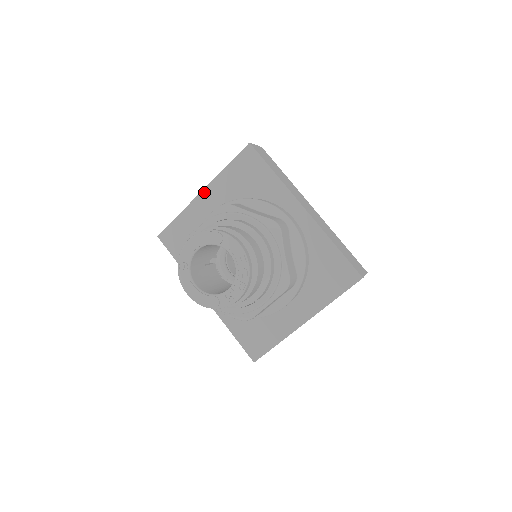
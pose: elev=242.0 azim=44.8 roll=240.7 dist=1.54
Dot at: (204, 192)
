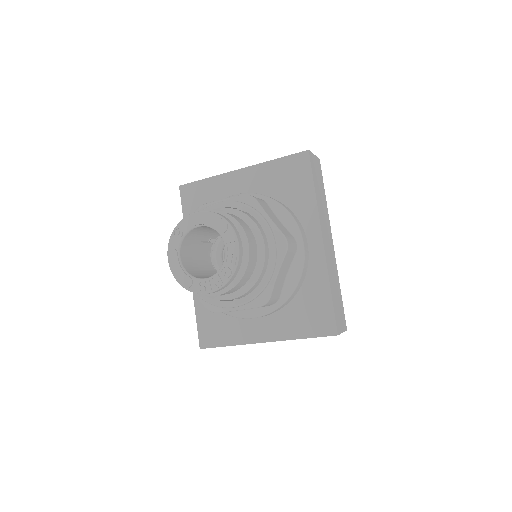
Dot at: (242, 171)
